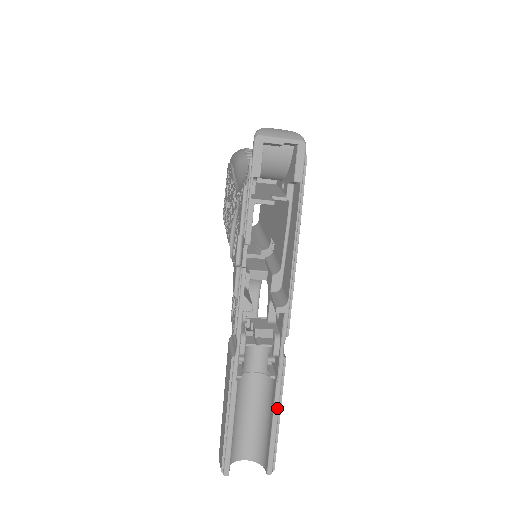
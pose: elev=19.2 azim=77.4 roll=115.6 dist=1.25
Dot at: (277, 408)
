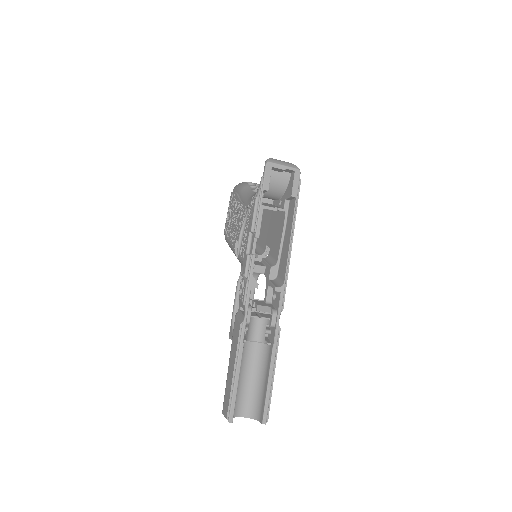
Dot at: (272, 368)
